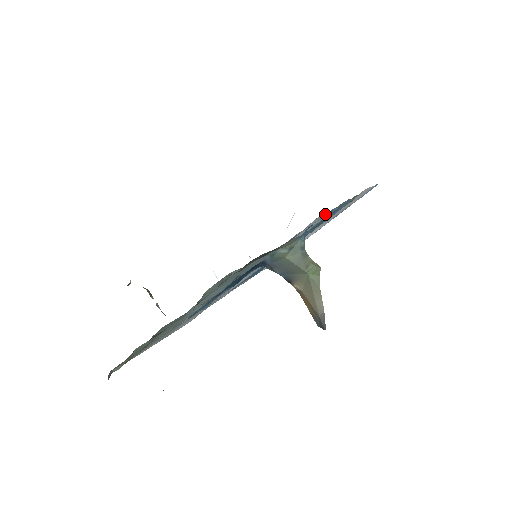
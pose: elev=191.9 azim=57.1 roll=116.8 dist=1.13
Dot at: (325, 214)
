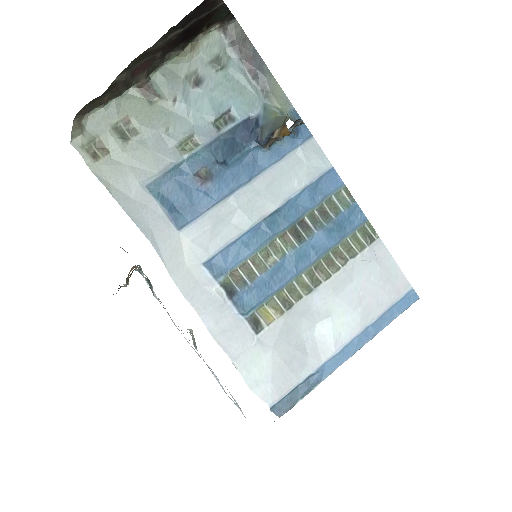
Dot at: (324, 156)
